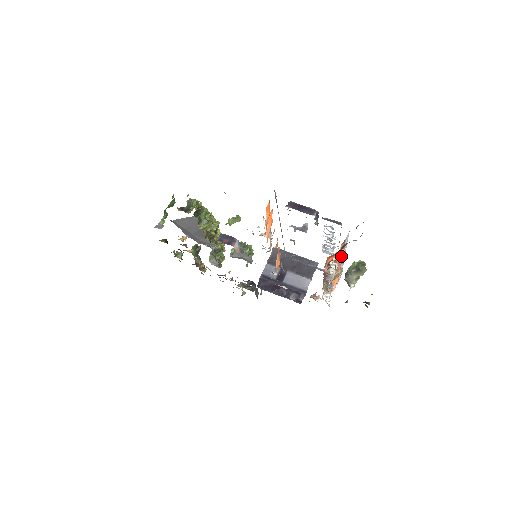
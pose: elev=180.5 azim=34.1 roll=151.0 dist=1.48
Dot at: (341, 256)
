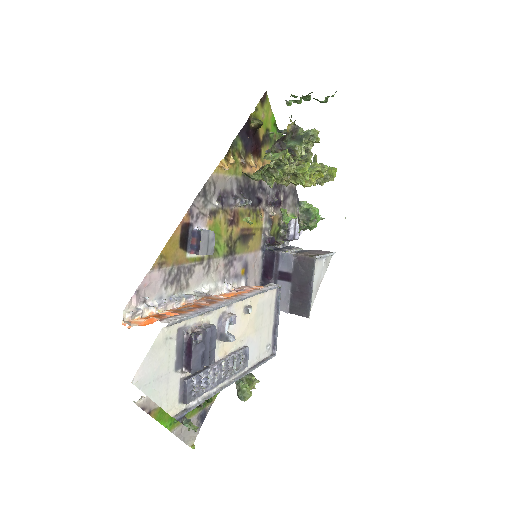
Dot at: occluded
